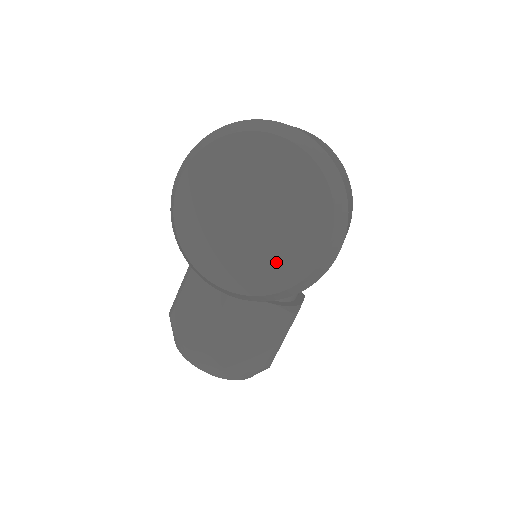
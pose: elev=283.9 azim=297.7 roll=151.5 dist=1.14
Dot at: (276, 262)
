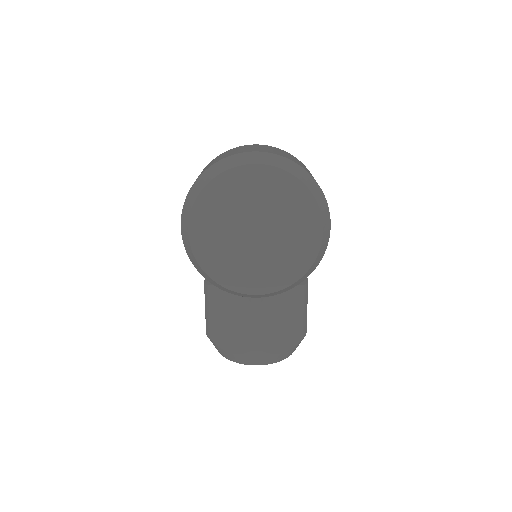
Dot at: (290, 256)
